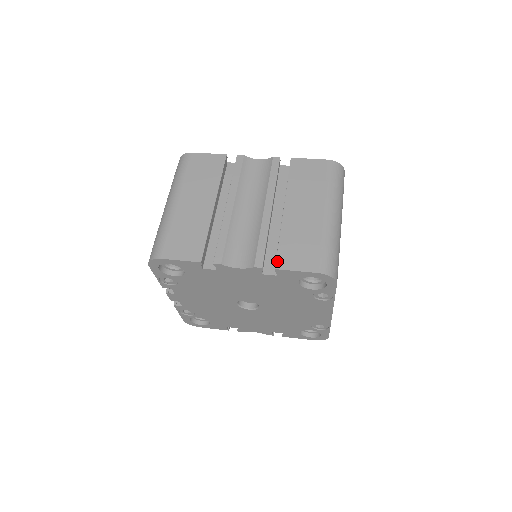
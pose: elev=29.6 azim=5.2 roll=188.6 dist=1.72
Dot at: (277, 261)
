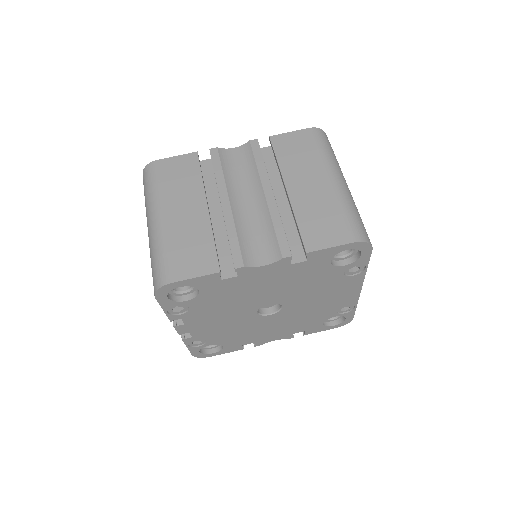
Dot at: (305, 244)
